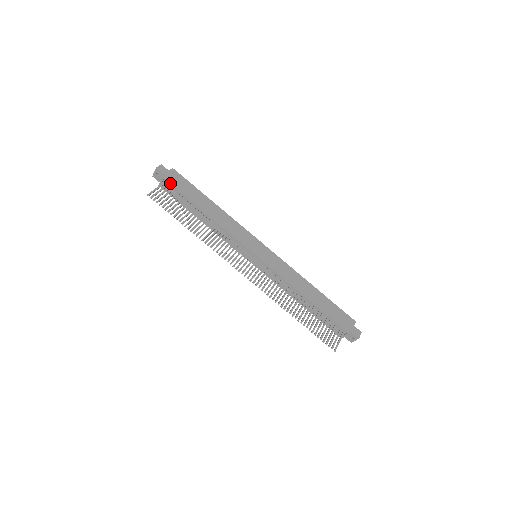
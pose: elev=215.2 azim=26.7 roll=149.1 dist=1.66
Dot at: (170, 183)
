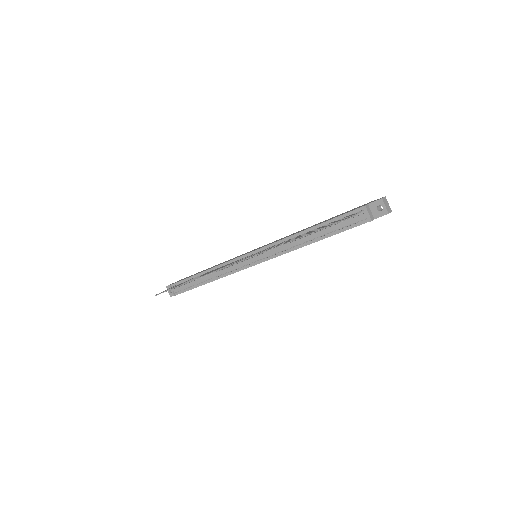
Dot at: (175, 283)
